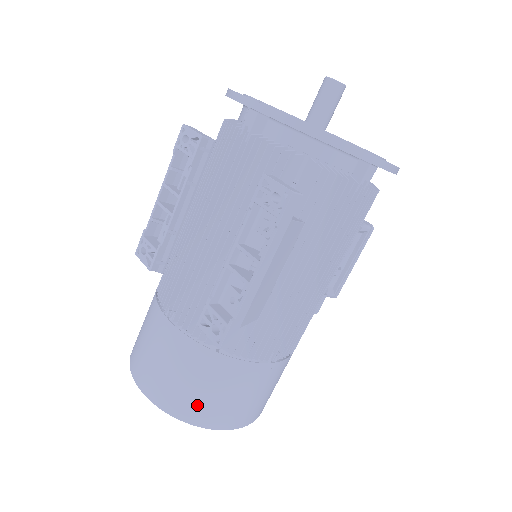
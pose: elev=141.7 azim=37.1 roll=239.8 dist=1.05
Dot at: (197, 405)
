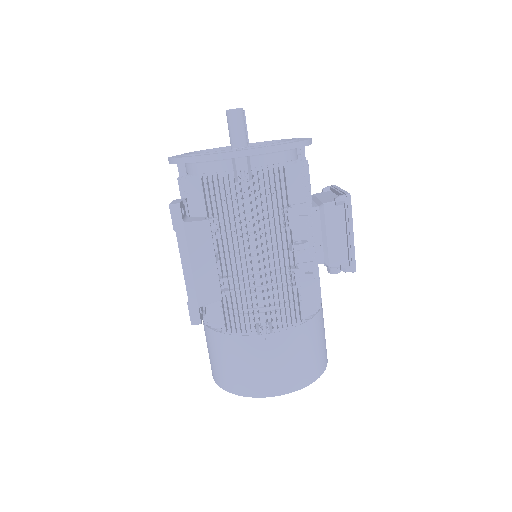
Dot at: (227, 377)
